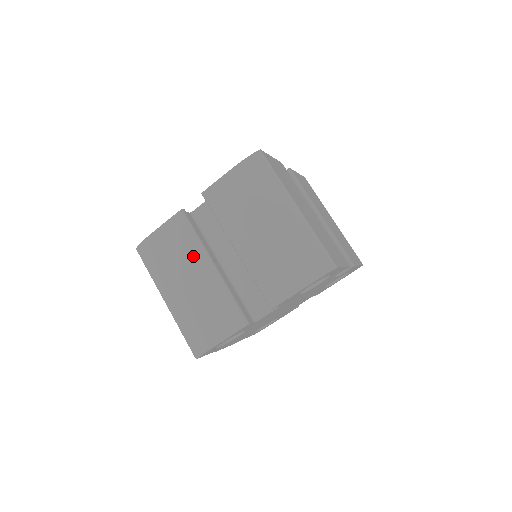
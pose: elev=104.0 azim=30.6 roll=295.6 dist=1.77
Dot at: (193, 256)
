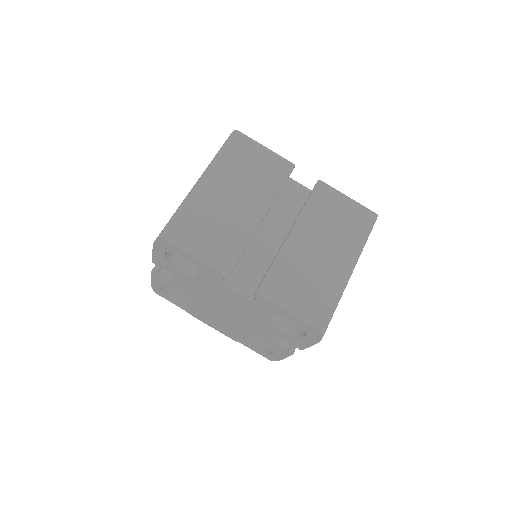
Dot at: occluded
